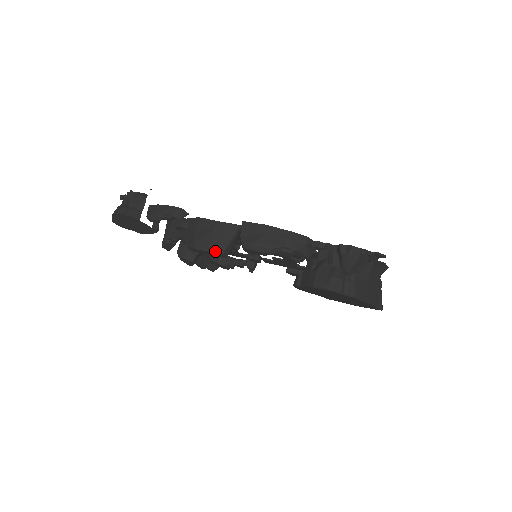
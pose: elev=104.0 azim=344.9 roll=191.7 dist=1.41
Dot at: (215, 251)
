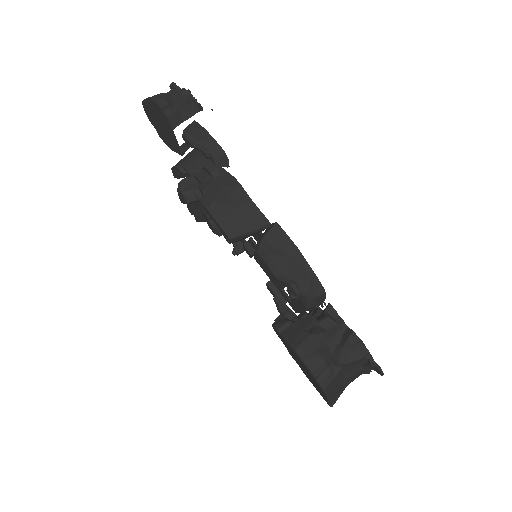
Dot at: (226, 230)
